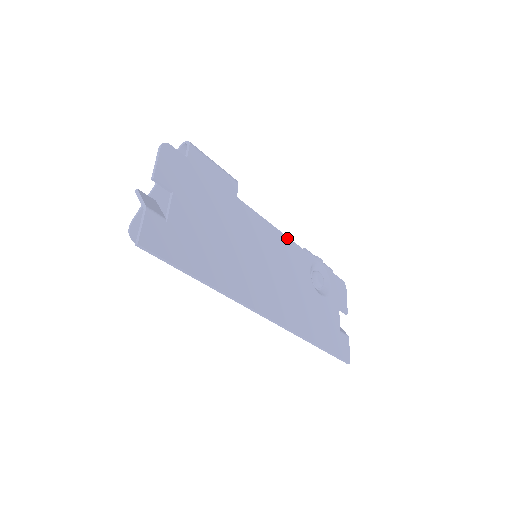
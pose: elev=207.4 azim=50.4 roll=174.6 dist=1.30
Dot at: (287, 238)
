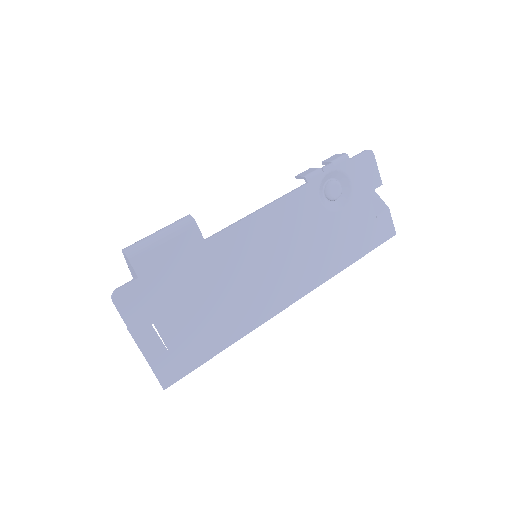
Dot at: (278, 202)
